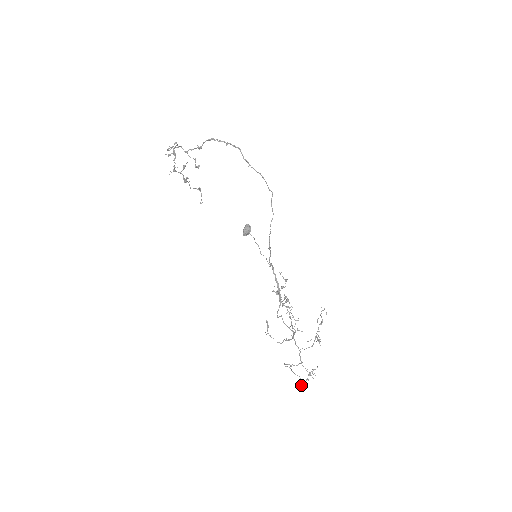
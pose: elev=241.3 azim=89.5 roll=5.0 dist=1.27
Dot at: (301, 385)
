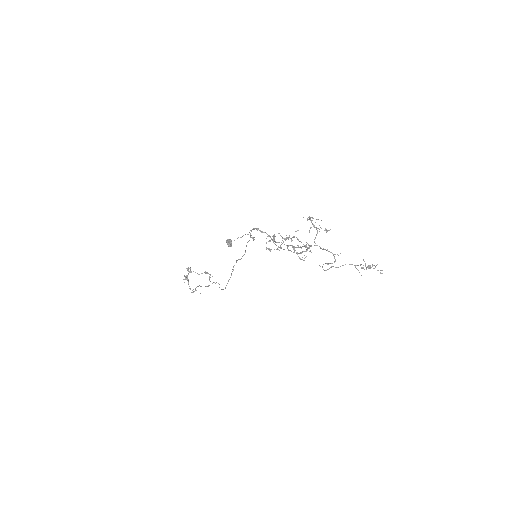
Dot at: occluded
